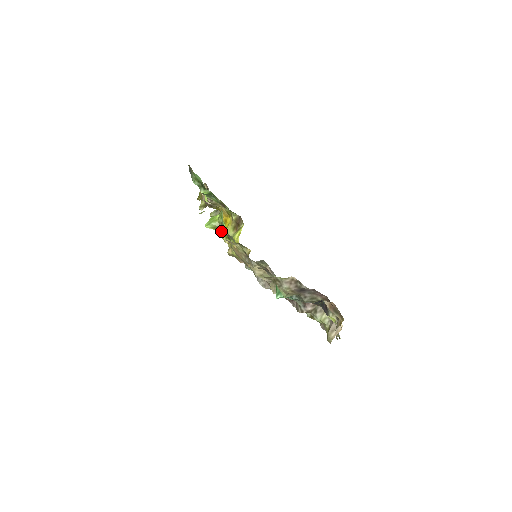
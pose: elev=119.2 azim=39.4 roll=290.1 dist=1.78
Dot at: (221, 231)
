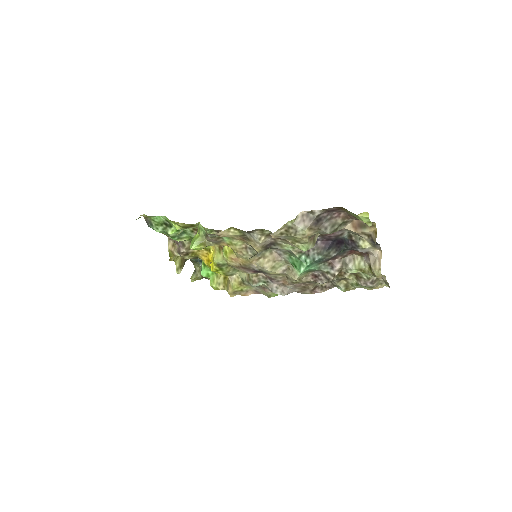
Dot at: (208, 244)
